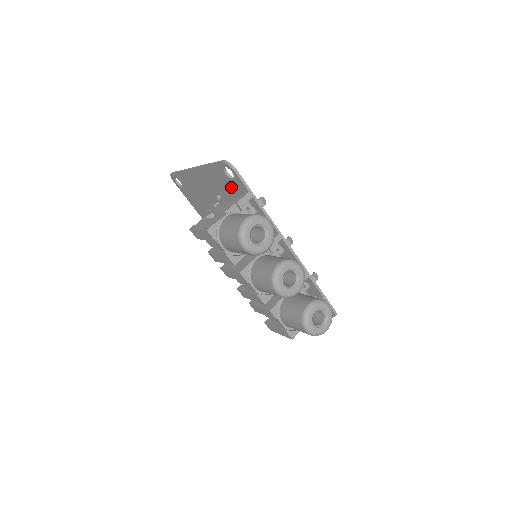
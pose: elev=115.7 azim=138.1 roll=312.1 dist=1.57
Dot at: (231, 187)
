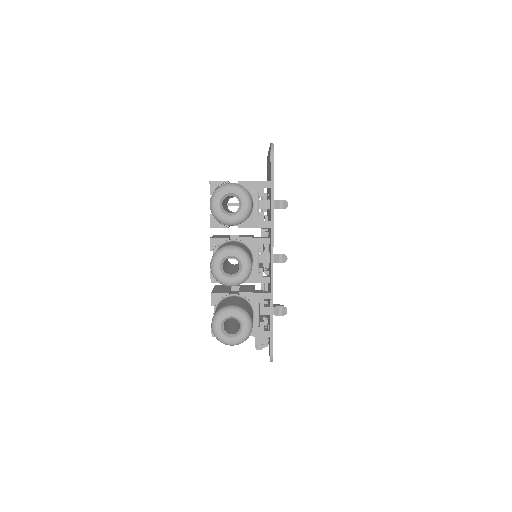
Dot at: occluded
